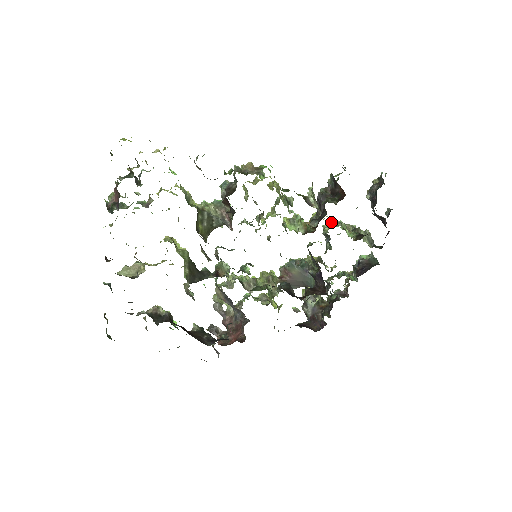
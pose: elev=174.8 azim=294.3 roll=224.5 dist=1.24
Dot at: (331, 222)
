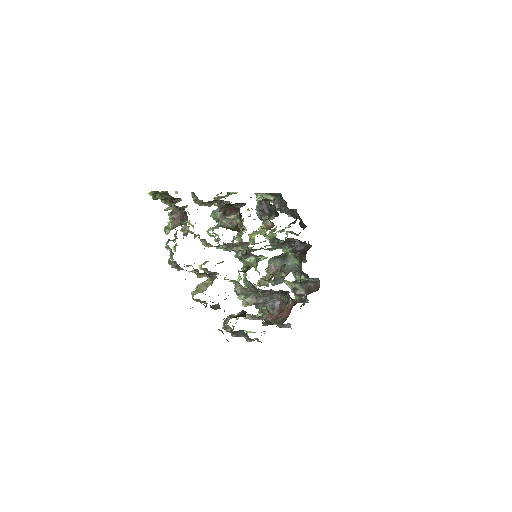
Dot at: (269, 232)
